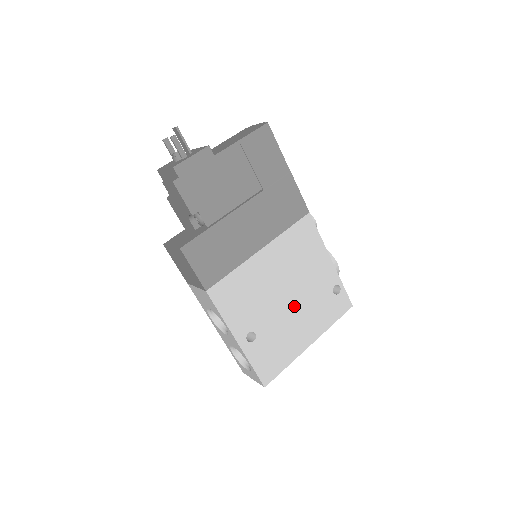
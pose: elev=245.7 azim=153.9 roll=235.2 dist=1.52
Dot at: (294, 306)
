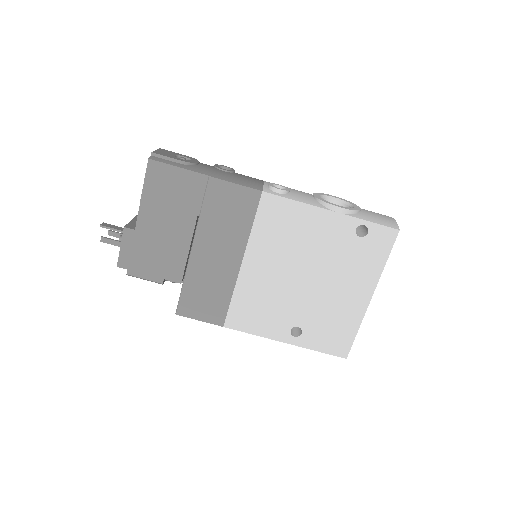
Dot at: (320, 281)
